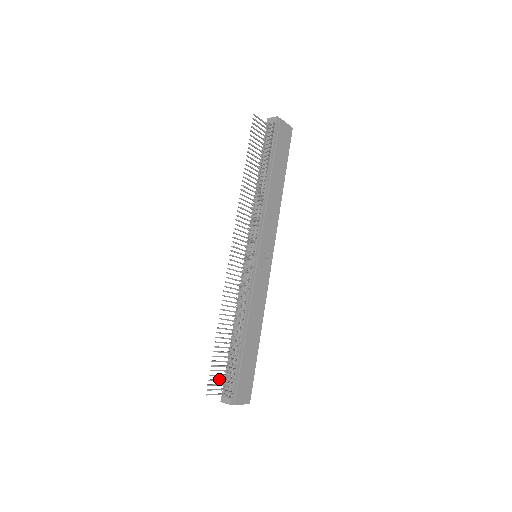
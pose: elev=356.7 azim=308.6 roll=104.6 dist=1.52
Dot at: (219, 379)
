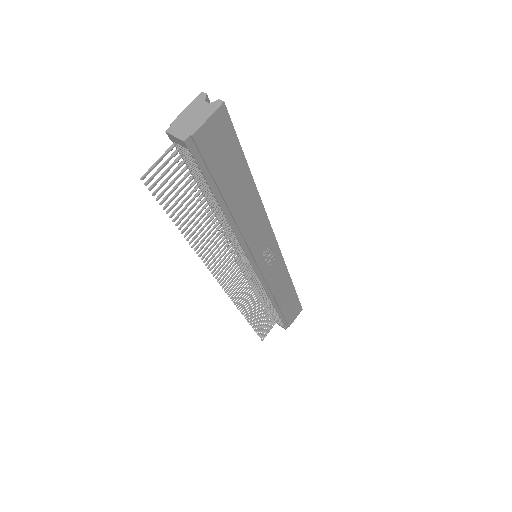
Dot at: (268, 324)
